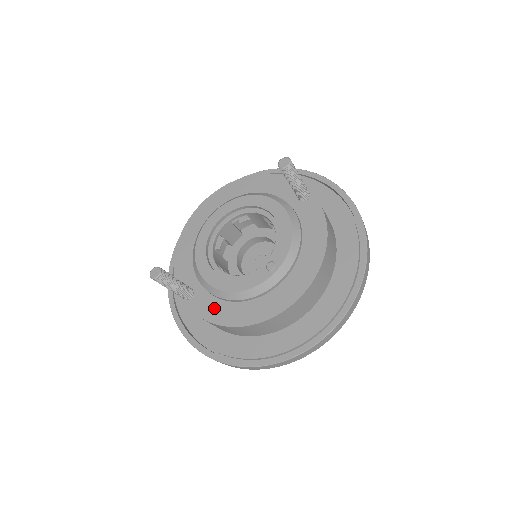
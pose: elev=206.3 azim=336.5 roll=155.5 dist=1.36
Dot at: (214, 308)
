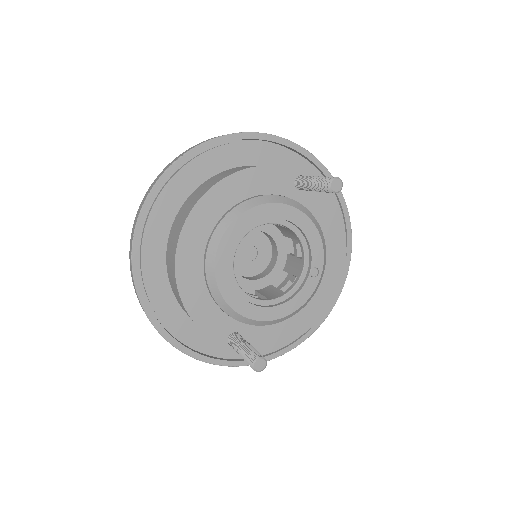
Dot at: (271, 334)
